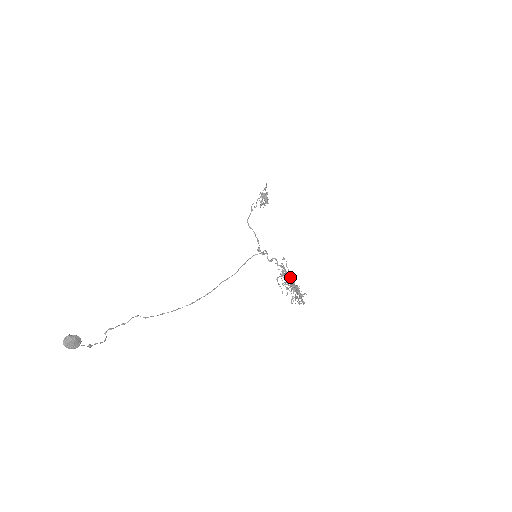
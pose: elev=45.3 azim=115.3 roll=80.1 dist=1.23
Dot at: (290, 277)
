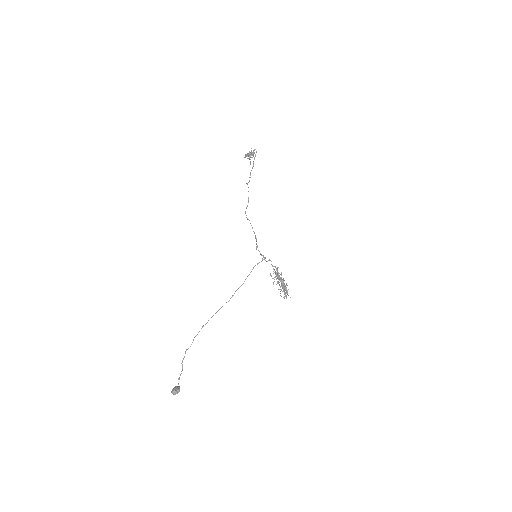
Dot at: (282, 282)
